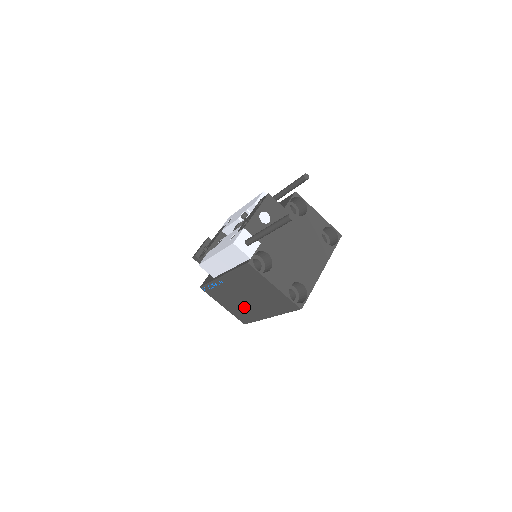
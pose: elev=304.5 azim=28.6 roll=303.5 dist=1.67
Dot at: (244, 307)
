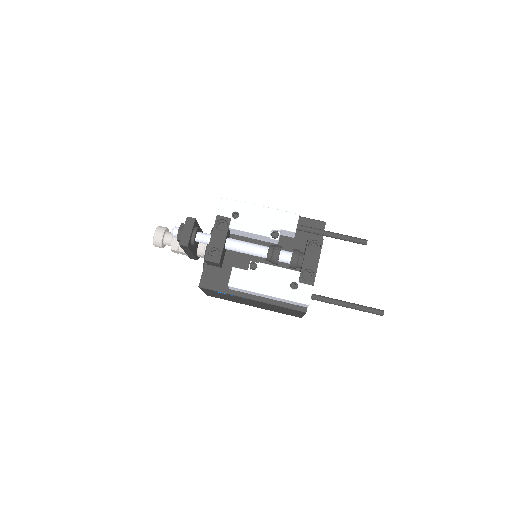
Dot at: (235, 300)
